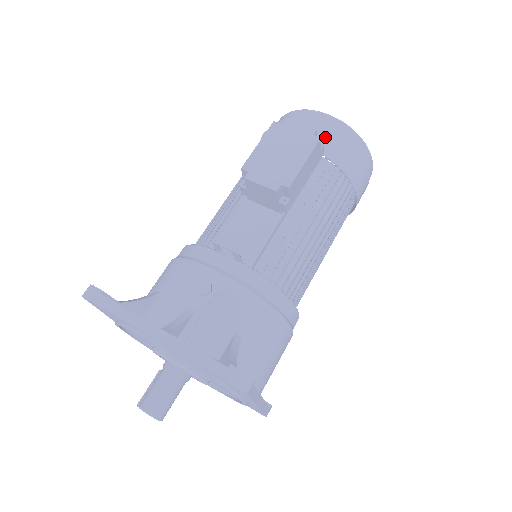
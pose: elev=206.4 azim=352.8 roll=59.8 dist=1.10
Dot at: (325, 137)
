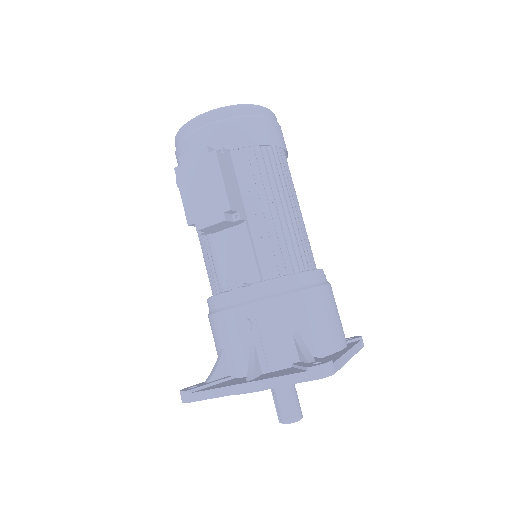
Dot at: (217, 136)
